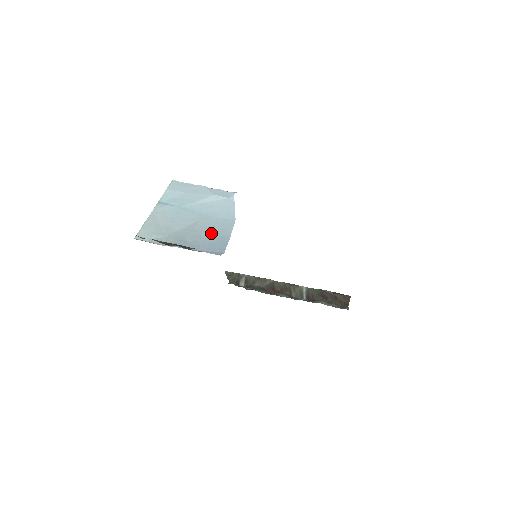
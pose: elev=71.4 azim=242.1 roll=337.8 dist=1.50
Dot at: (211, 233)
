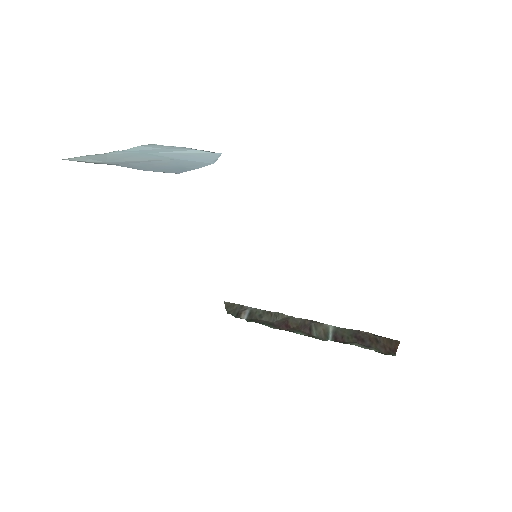
Dot at: (172, 165)
